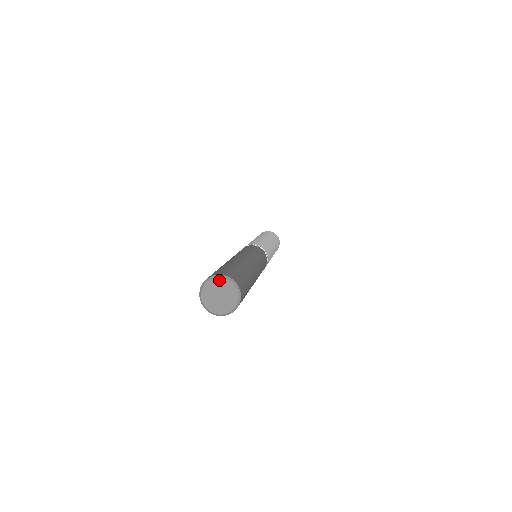
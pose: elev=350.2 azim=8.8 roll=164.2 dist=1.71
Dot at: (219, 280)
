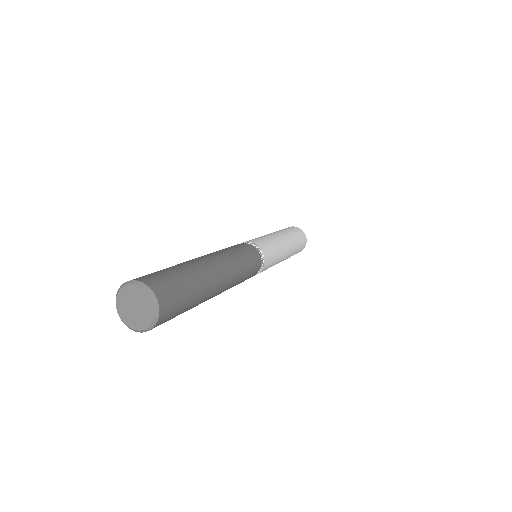
Dot at: (125, 289)
